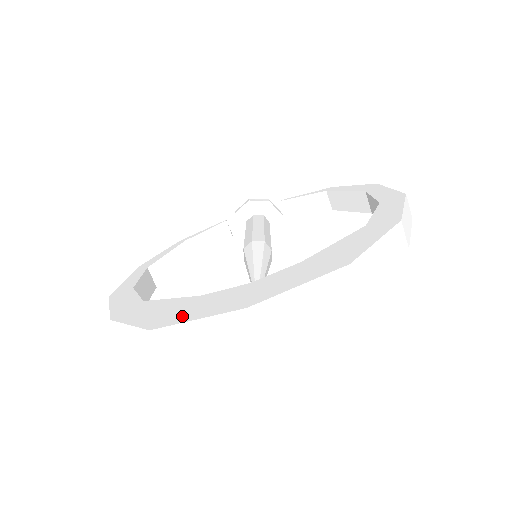
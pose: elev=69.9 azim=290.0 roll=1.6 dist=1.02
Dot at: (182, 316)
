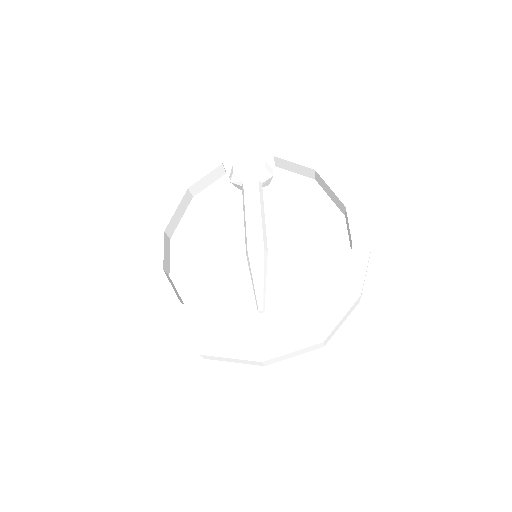
Dot at: (219, 348)
